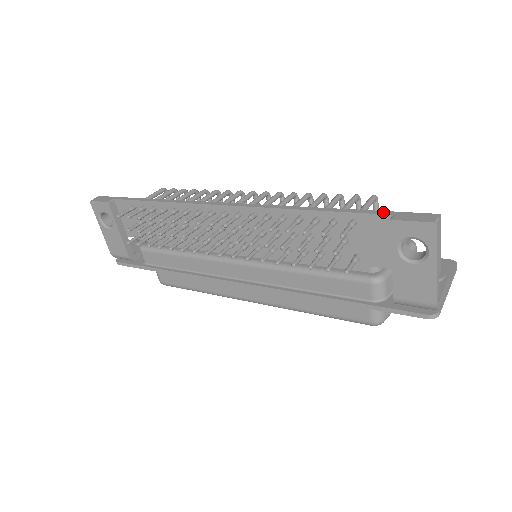
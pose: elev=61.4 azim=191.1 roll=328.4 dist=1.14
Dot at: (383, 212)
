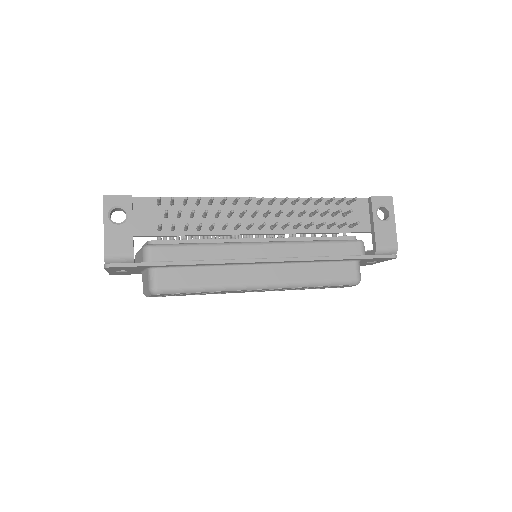
Dot at: (362, 198)
